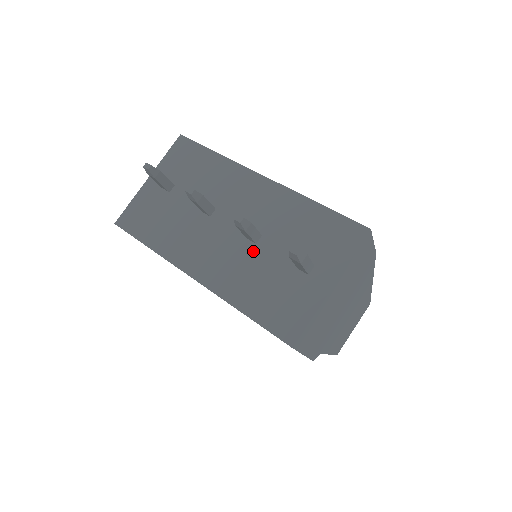
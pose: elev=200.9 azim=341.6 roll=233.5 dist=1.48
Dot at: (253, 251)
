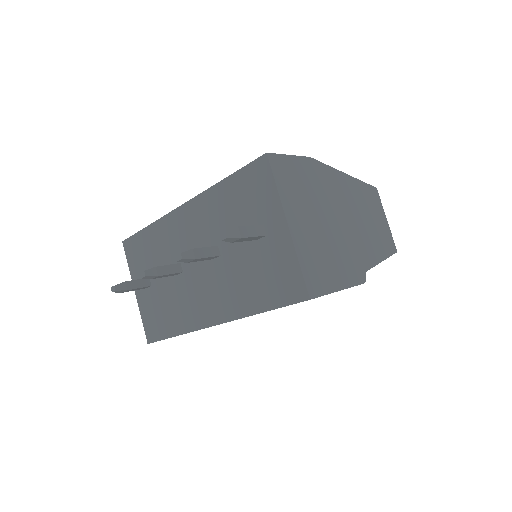
Dot at: (224, 263)
